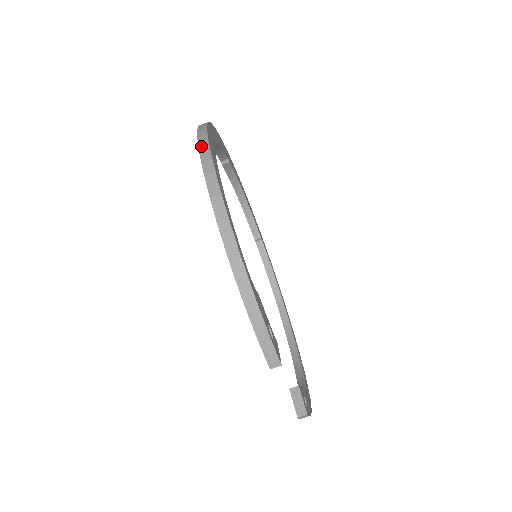
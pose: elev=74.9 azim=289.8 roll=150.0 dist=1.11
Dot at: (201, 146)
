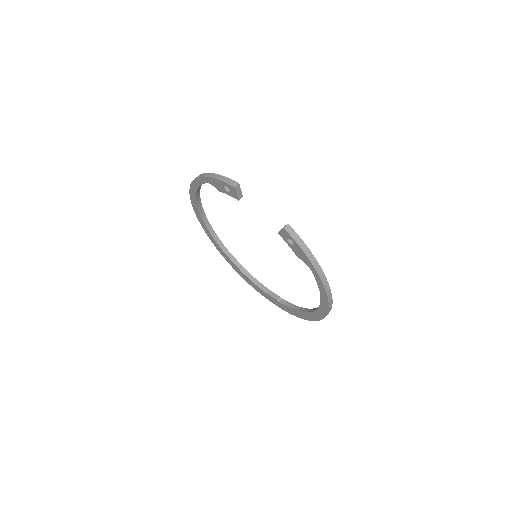
Dot at: (191, 197)
